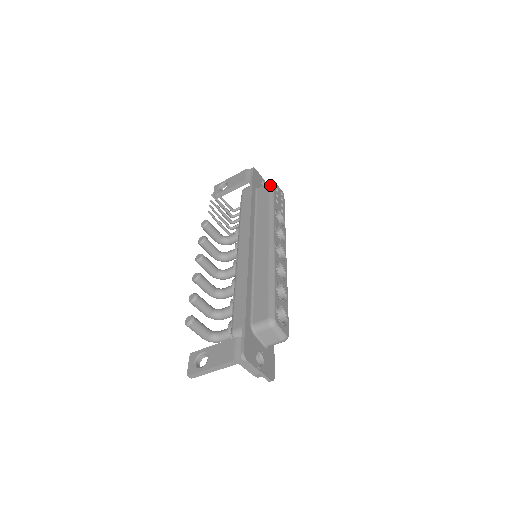
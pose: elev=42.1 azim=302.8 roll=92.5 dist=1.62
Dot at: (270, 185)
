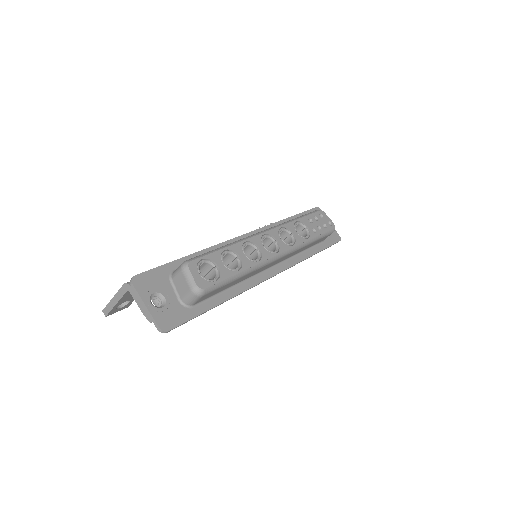
Dot at: occluded
